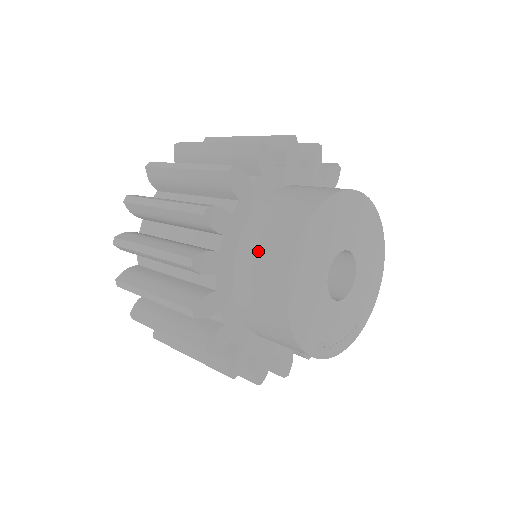
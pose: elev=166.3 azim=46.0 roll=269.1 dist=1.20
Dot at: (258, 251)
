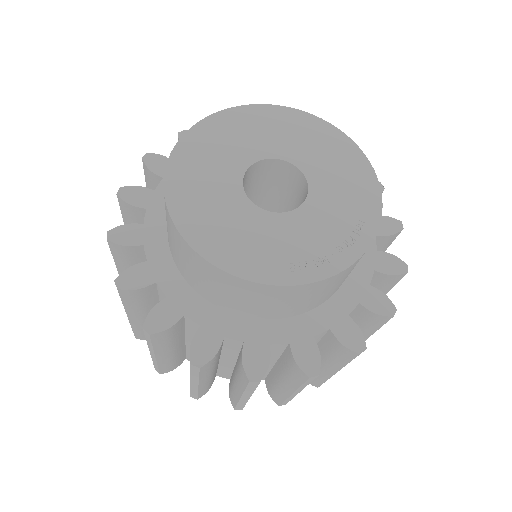
Dot at: occluded
